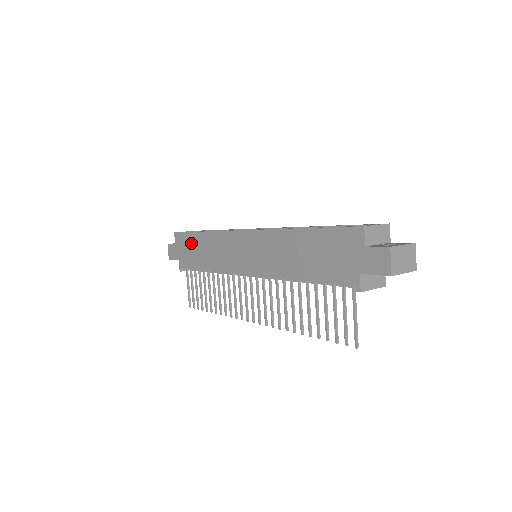
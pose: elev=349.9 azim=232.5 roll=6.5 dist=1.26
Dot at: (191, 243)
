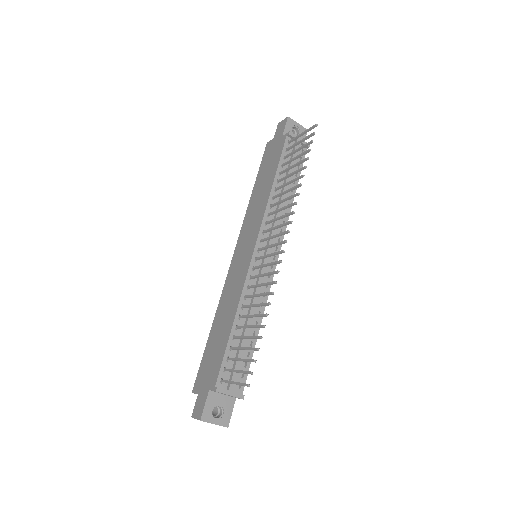
Dot at: (210, 351)
